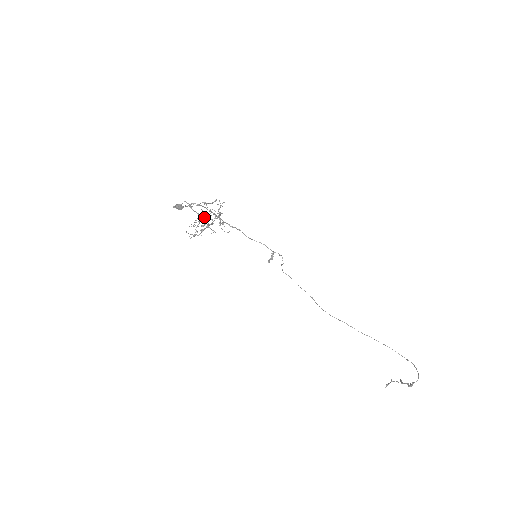
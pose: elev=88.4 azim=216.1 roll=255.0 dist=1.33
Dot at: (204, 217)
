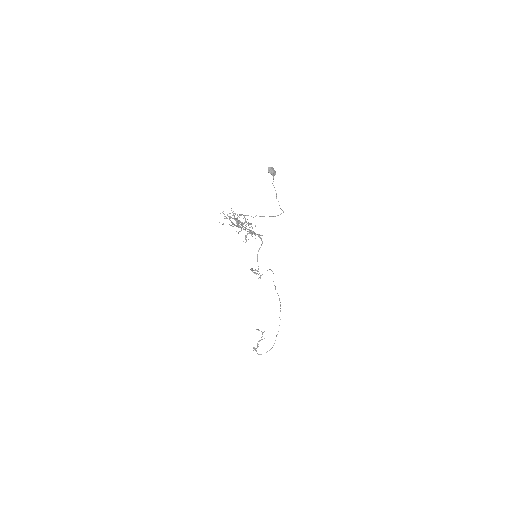
Dot at: (236, 226)
